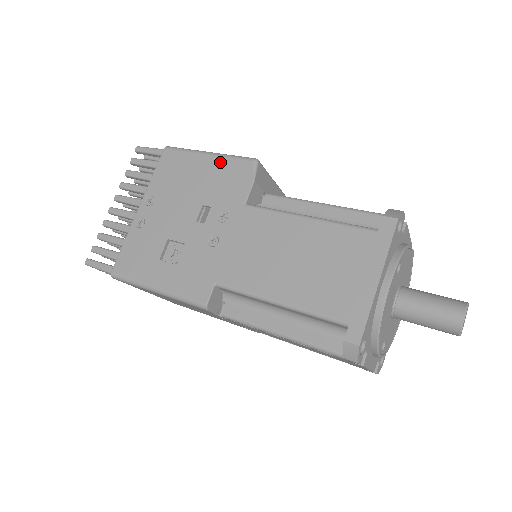
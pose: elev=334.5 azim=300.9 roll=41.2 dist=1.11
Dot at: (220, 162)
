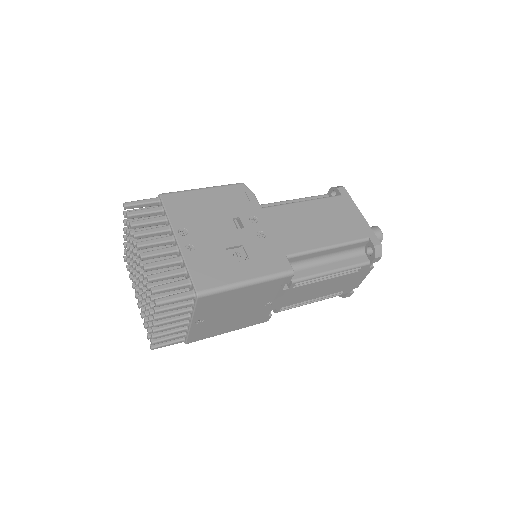
Dot at: (219, 190)
